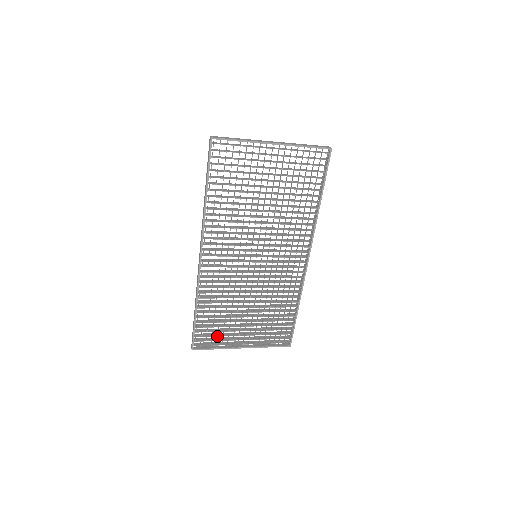
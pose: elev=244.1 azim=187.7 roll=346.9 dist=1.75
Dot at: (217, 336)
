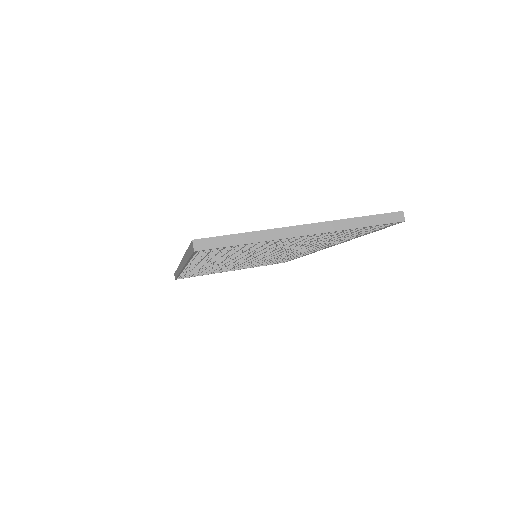
Dot at: occluded
